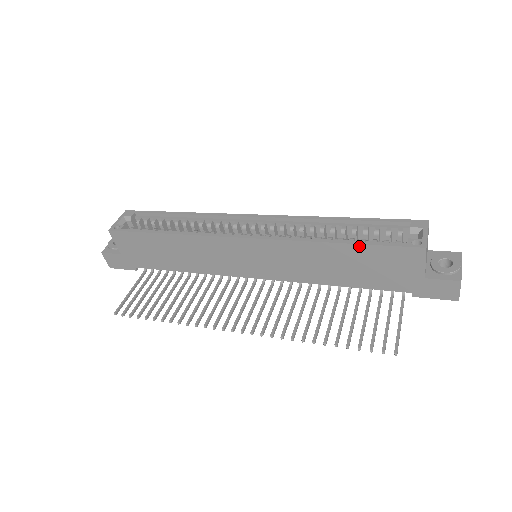
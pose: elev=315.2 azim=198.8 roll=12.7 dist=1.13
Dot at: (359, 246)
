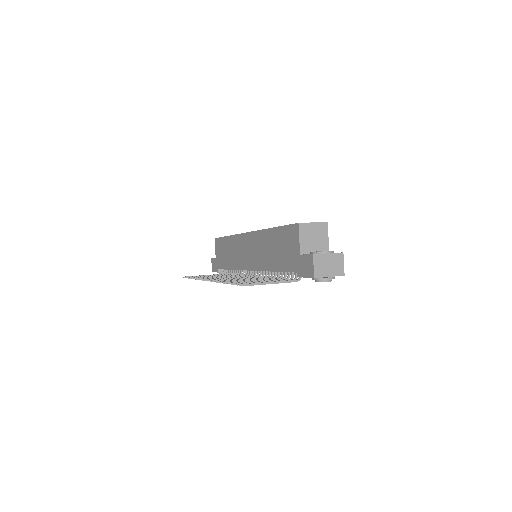
Dot at: (278, 228)
